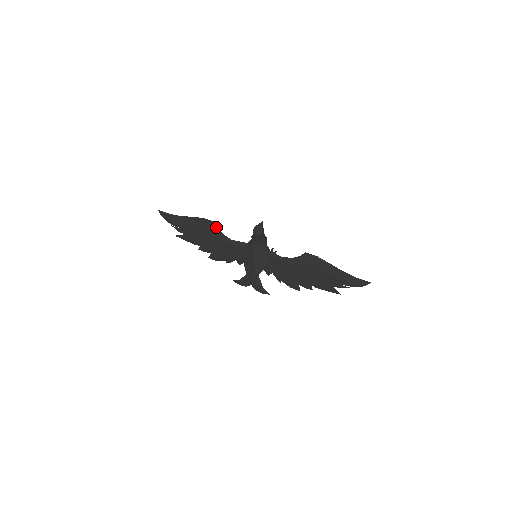
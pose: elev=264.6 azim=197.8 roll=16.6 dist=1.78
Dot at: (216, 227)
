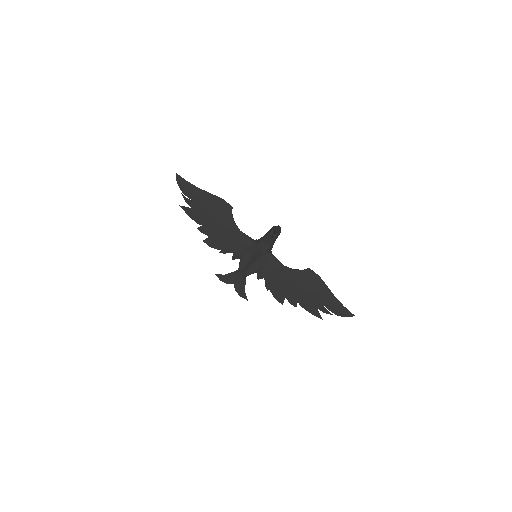
Dot at: occluded
